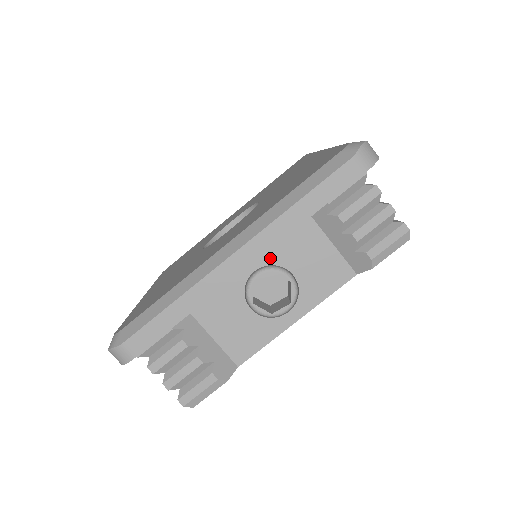
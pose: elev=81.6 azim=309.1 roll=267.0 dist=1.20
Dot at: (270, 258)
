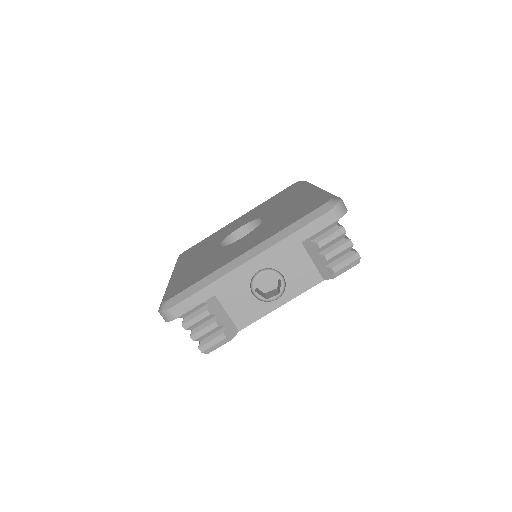
Dot at: (270, 263)
